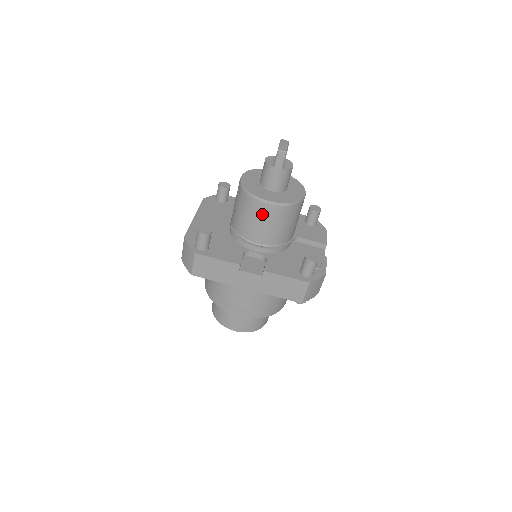
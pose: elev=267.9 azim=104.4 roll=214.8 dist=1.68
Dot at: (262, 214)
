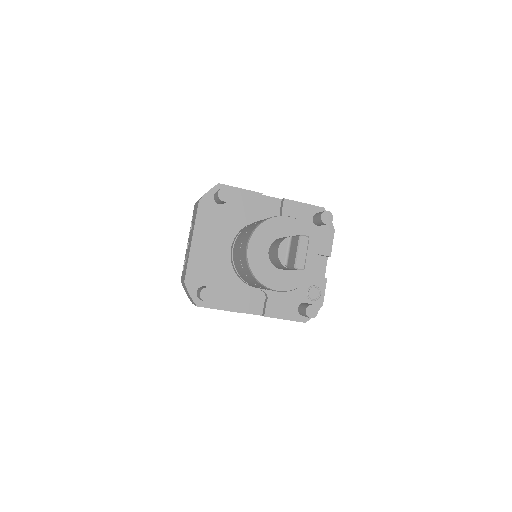
Dot at: occluded
